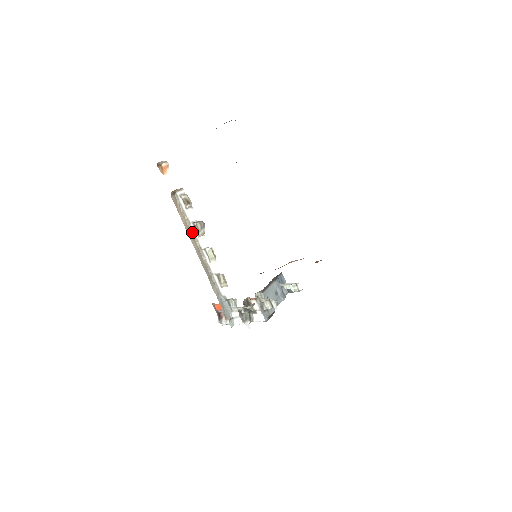
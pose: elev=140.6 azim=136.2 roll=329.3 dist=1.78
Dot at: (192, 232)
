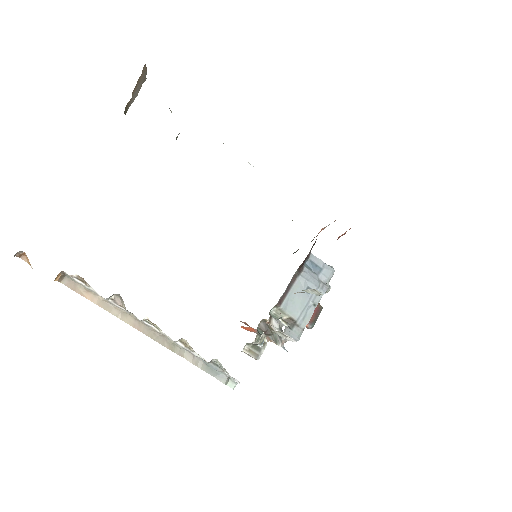
Dot at: (116, 307)
